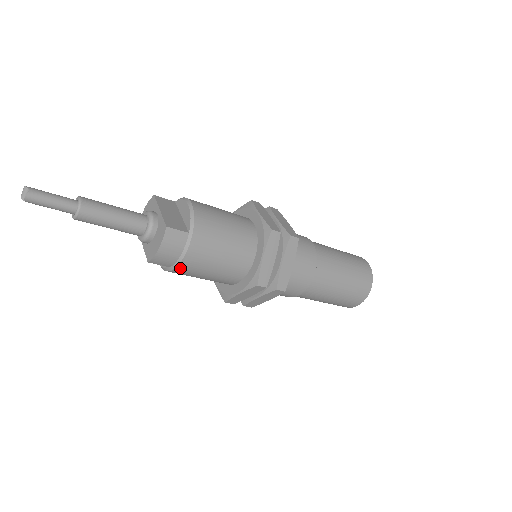
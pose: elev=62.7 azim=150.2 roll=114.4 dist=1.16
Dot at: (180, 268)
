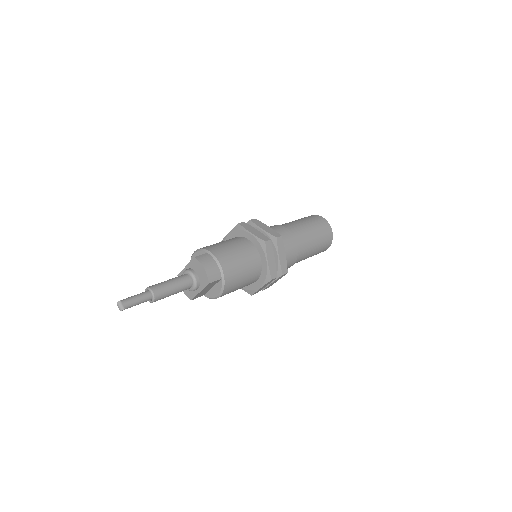
Dot at: (225, 272)
